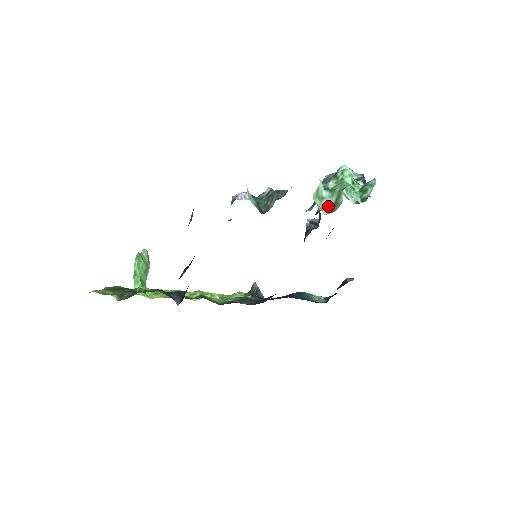
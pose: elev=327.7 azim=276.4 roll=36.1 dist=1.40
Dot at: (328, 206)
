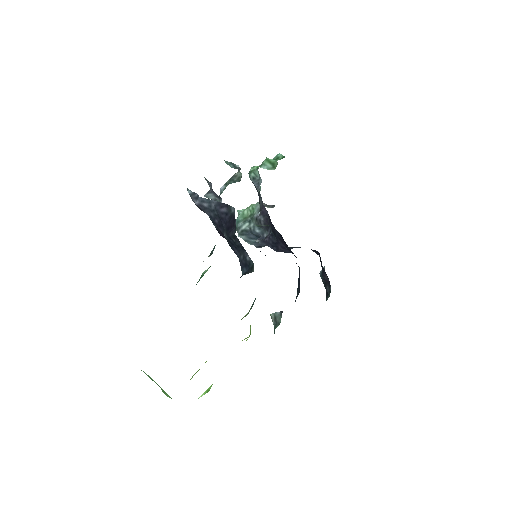
Dot at: (270, 168)
